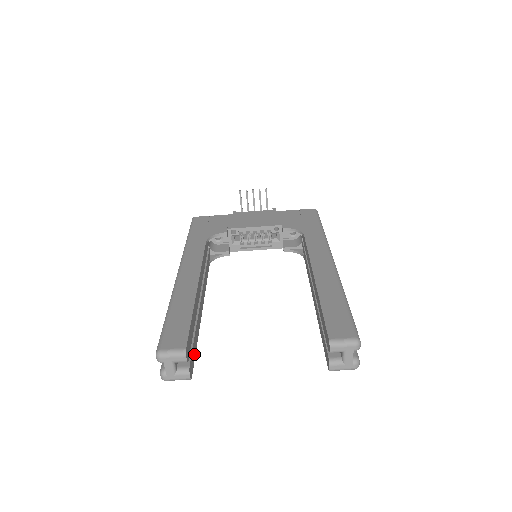
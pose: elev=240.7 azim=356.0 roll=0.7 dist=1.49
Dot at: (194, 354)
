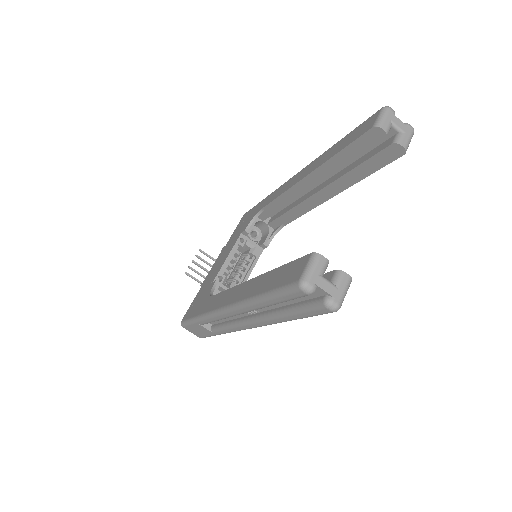
Dot at: occluded
